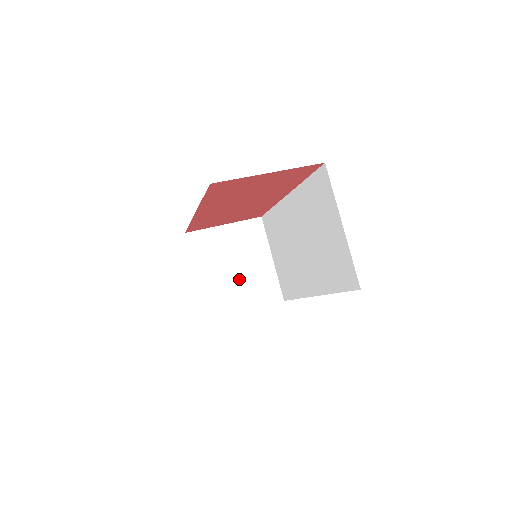
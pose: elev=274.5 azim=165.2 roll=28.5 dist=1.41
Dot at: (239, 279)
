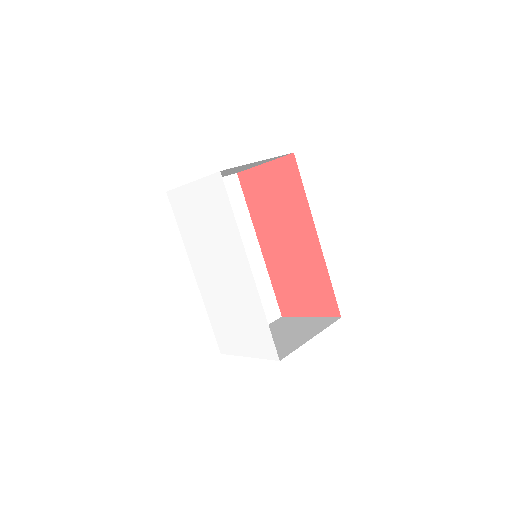
Dot at: occluded
